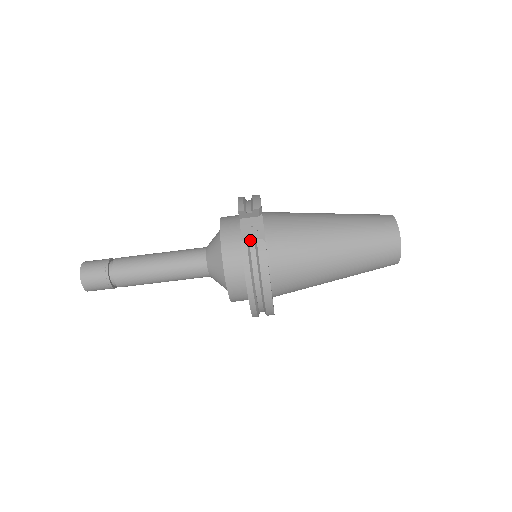
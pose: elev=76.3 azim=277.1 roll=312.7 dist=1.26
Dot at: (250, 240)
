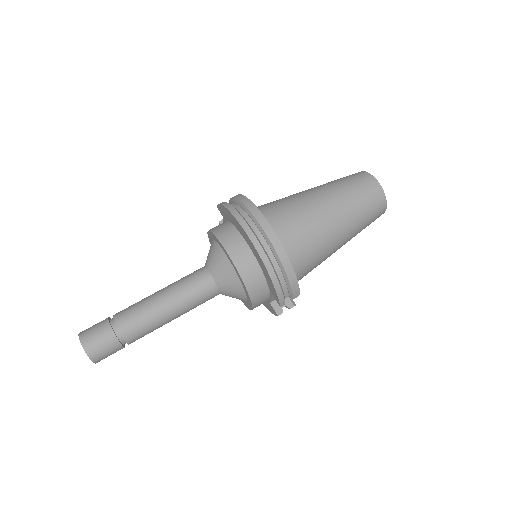
Dot at: occluded
